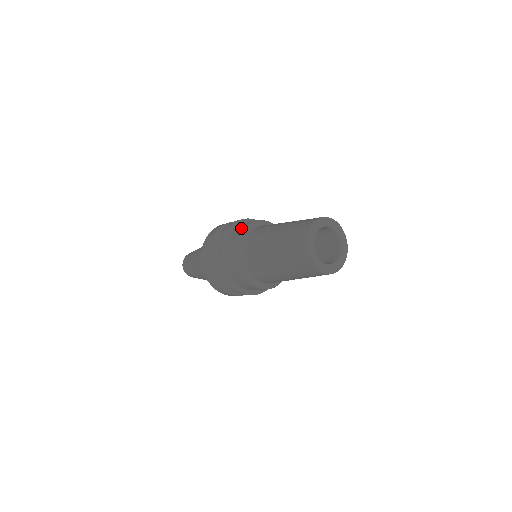
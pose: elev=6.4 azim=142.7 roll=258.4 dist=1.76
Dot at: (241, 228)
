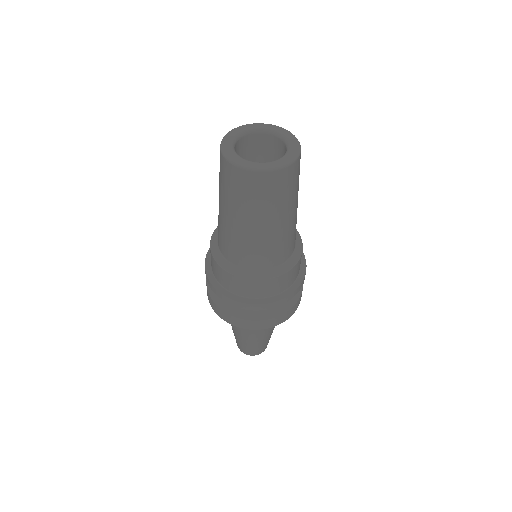
Dot at: occluded
